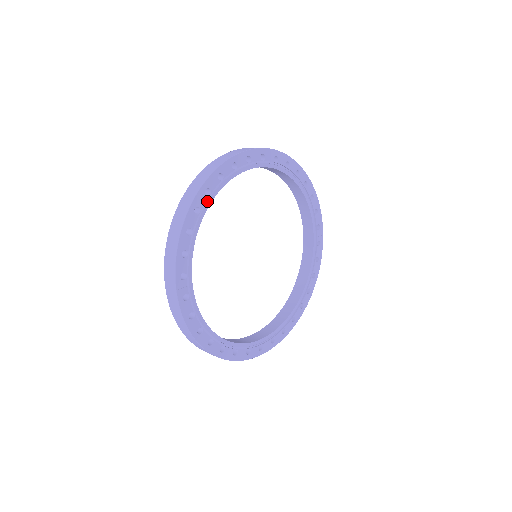
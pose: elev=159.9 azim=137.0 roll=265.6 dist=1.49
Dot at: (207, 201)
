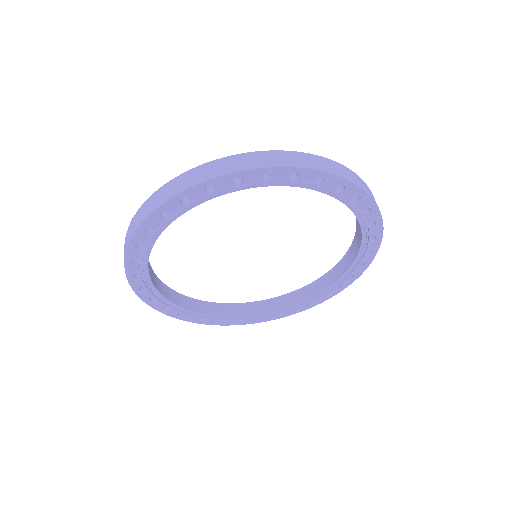
Dot at: (183, 208)
